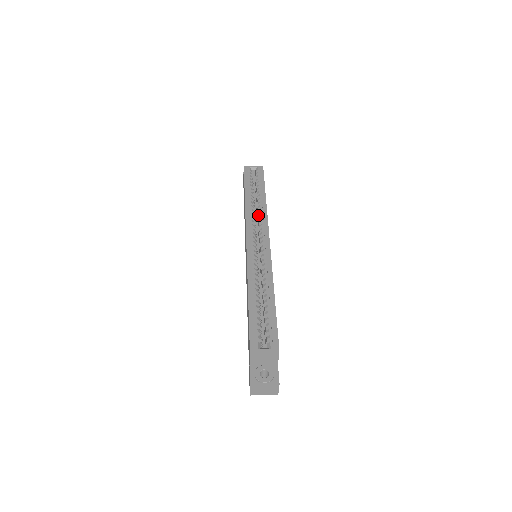
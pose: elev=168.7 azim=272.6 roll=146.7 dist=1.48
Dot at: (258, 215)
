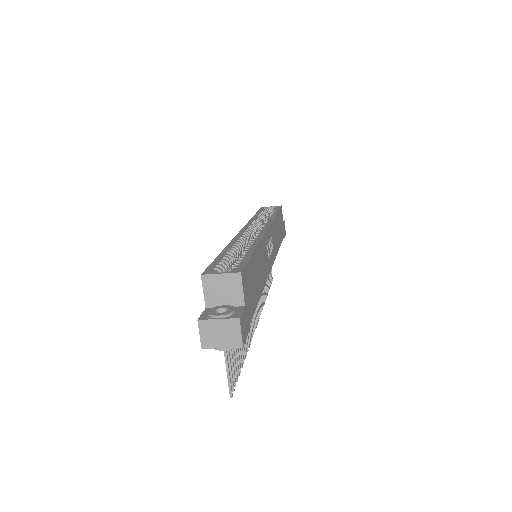
Dot at: occluded
